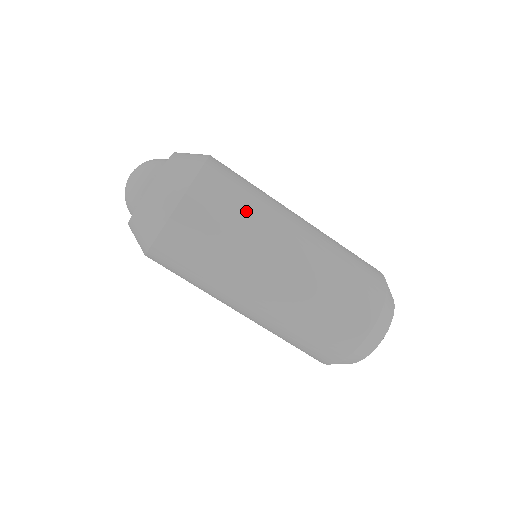
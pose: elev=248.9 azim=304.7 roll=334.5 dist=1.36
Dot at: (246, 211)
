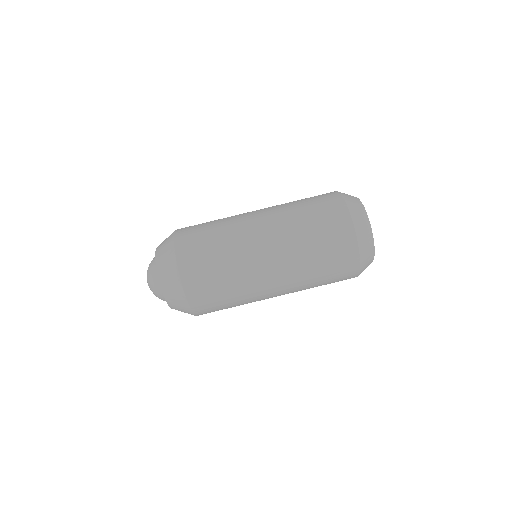
Dot at: (215, 220)
